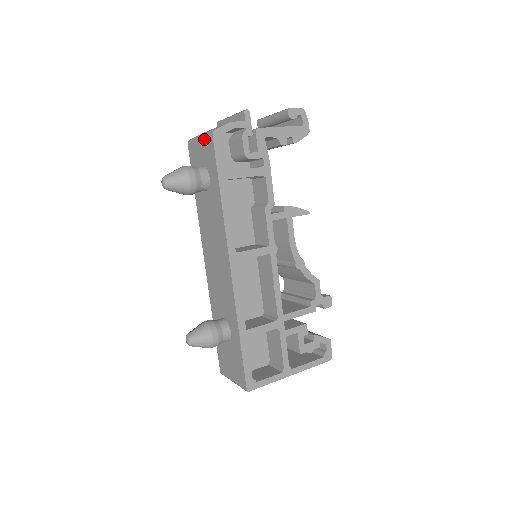
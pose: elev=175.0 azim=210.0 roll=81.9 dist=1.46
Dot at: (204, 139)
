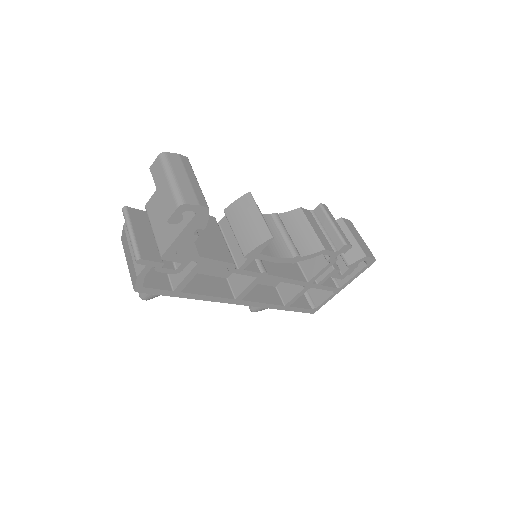
Dot at: occluded
